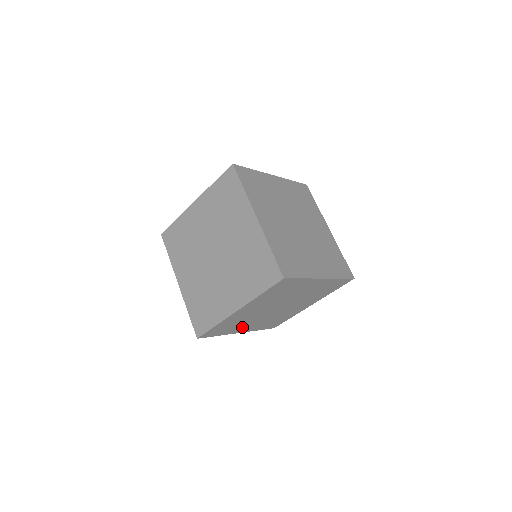
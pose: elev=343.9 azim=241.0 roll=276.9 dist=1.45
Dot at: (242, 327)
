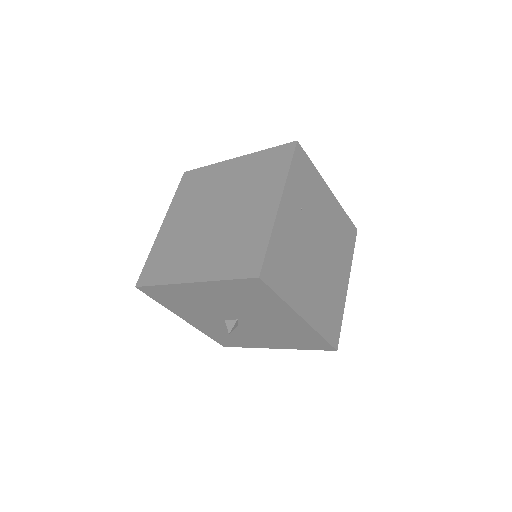
Dot at: (300, 293)
